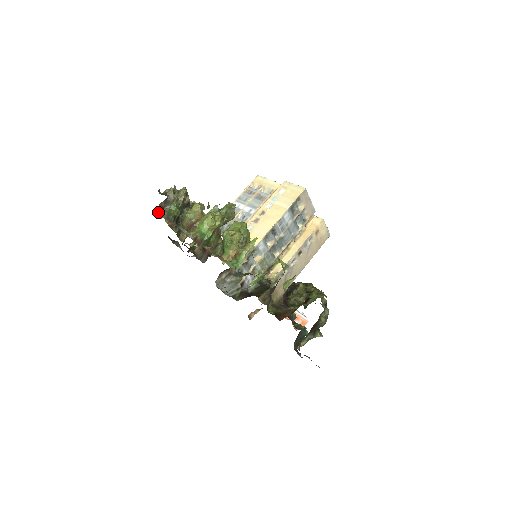
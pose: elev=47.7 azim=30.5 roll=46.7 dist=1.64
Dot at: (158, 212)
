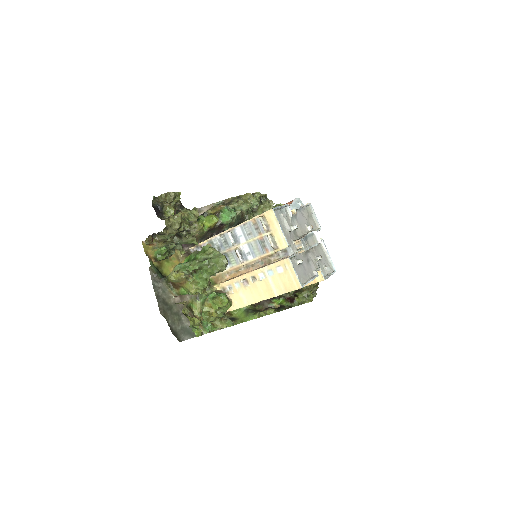
Dot at: (148, 242)
